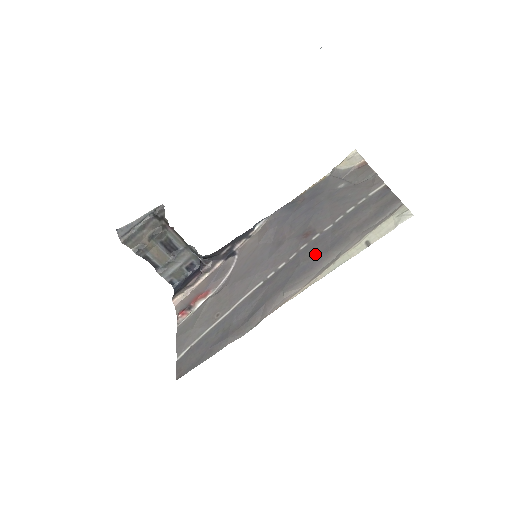
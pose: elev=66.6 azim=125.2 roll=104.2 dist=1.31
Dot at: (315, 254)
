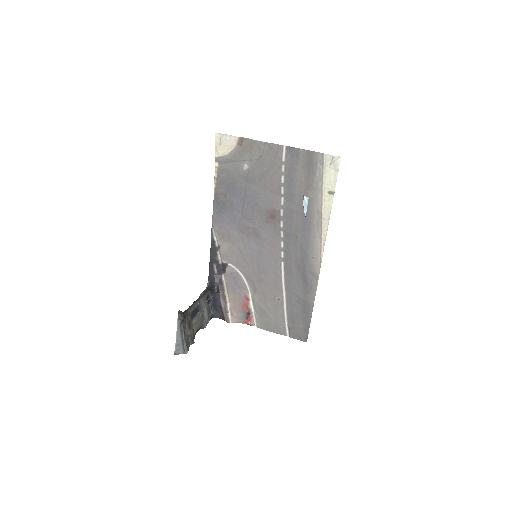
Dot at: (300, 223)
